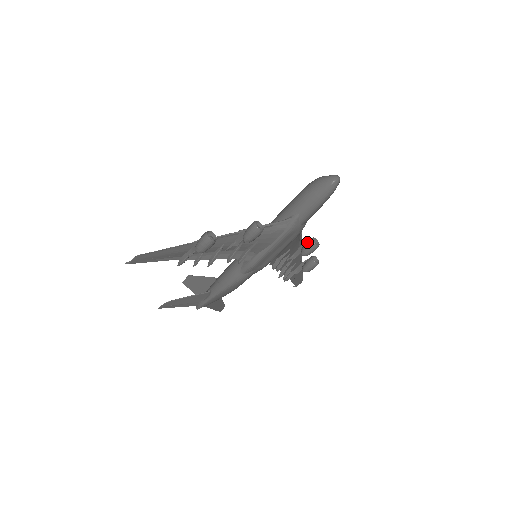
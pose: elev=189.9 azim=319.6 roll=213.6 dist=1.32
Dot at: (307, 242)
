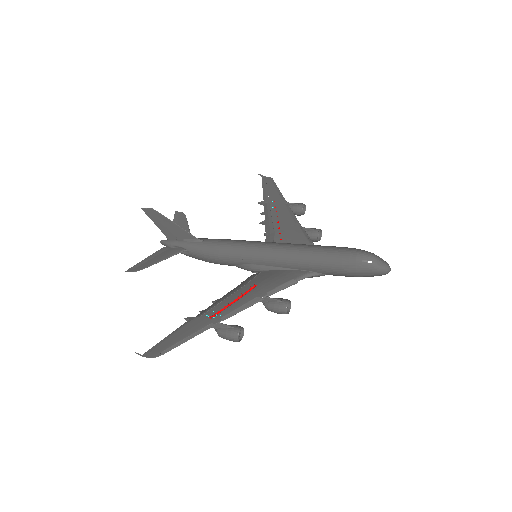
Dot at: (311, 236)
